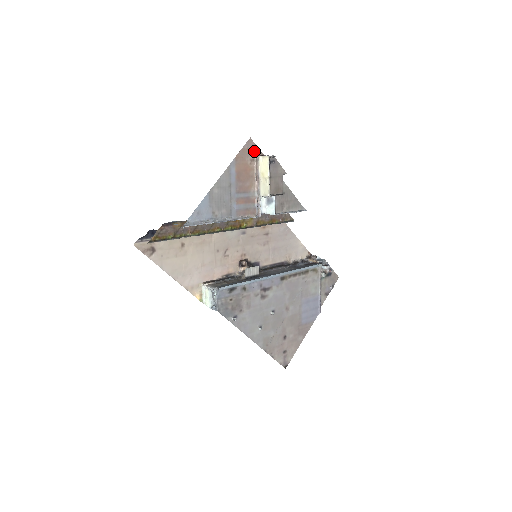
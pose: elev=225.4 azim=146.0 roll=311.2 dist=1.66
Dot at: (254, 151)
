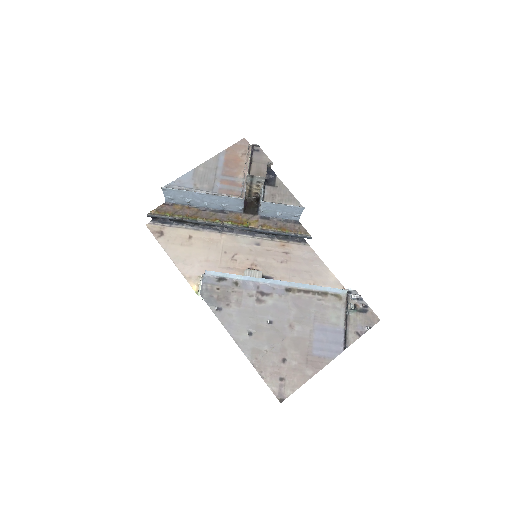
Dot at: (247, 148)
